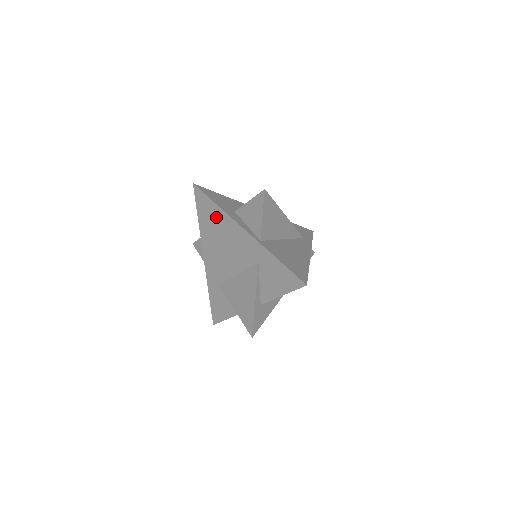
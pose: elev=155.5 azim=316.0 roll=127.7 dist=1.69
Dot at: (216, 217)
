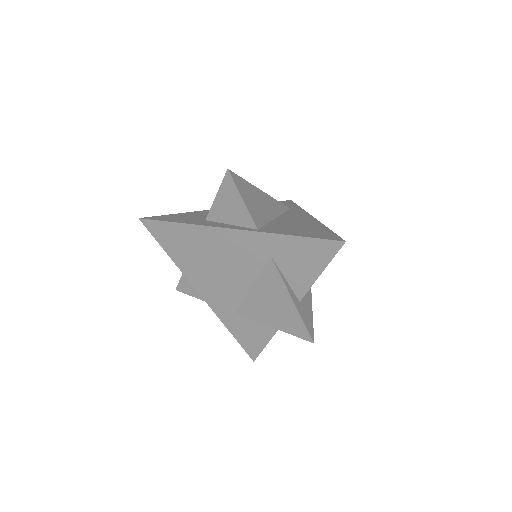
Dot at: (189, 238)
